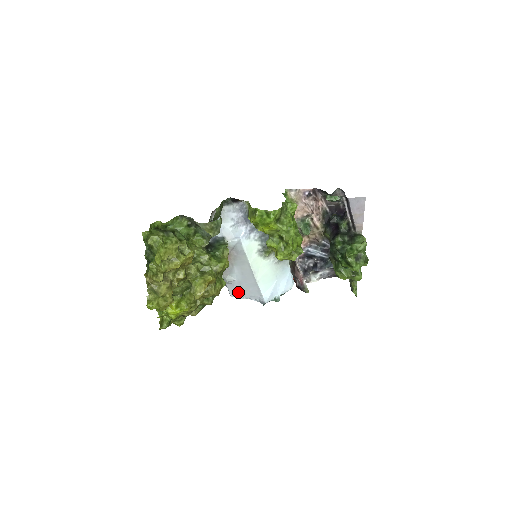
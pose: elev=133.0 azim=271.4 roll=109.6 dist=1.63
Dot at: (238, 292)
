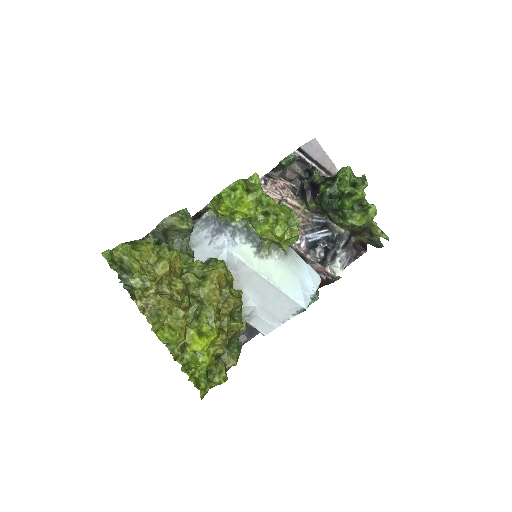
Dot at: (268, 321)
